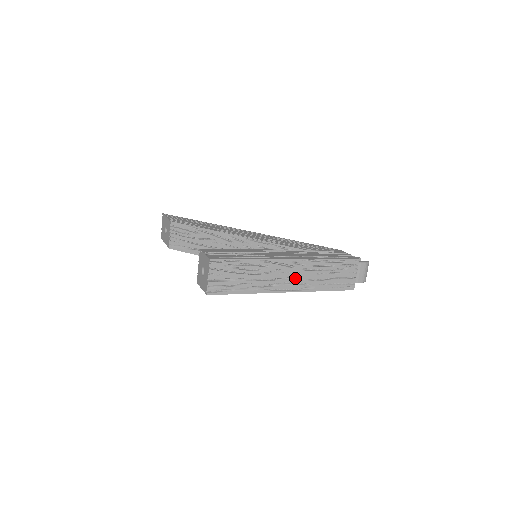
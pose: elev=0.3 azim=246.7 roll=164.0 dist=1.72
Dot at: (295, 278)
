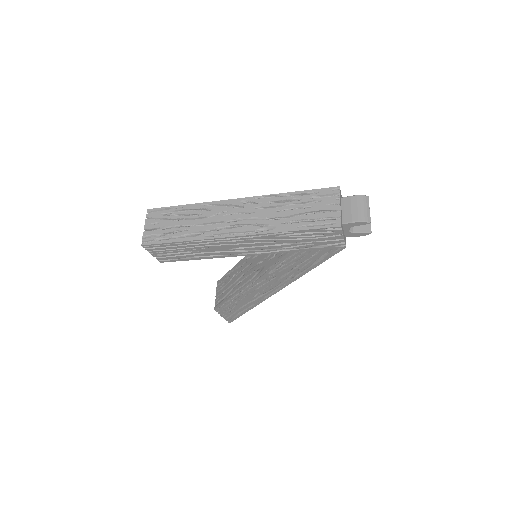
Dot at: (246, 219)
